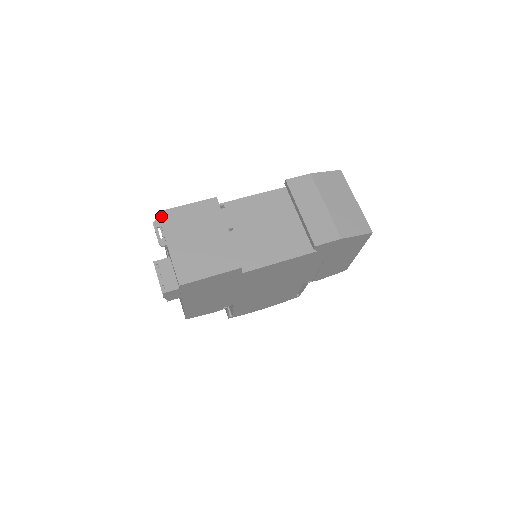
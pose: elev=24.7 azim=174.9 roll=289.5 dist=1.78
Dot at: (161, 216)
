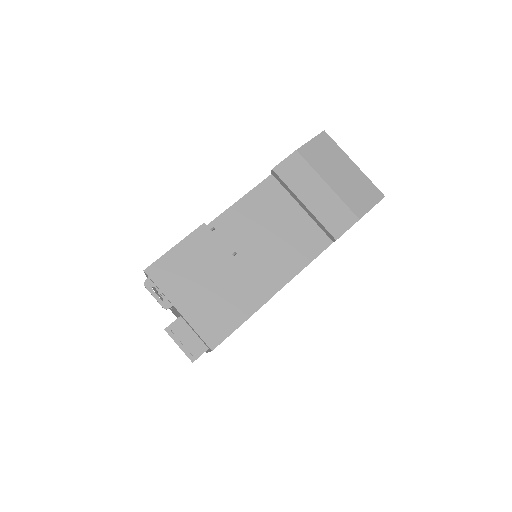
Dot at: (151, 274)
